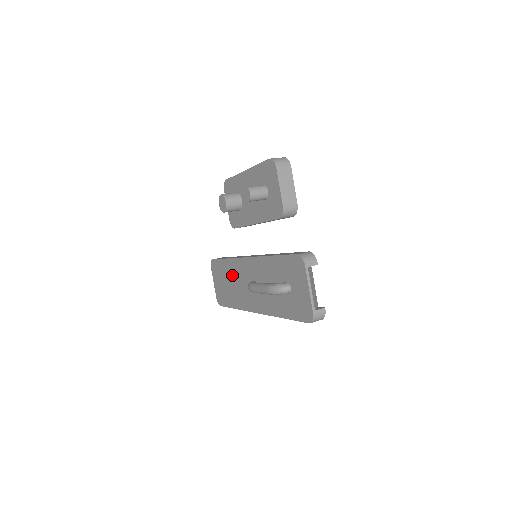
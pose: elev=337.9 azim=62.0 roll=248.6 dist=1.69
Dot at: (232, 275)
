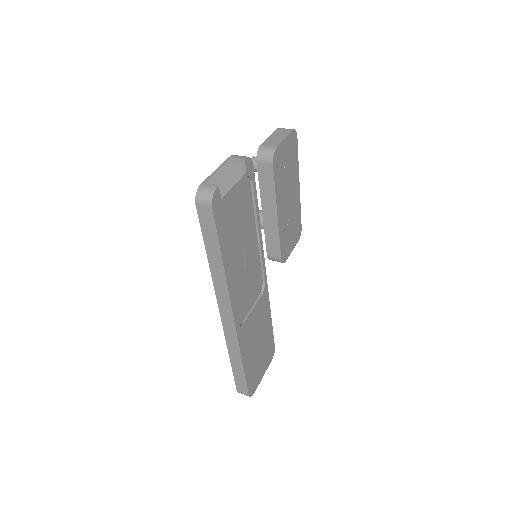
Dot at: occluded
